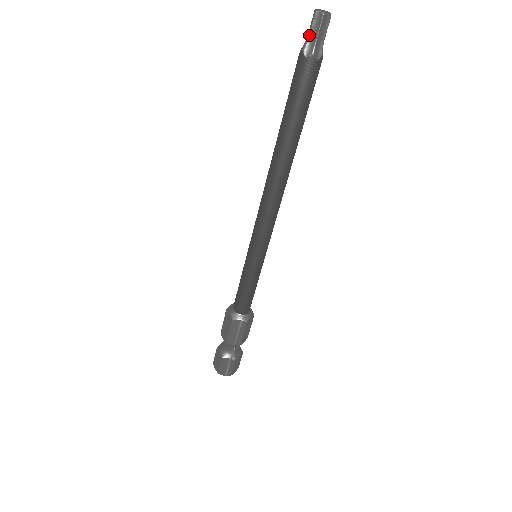
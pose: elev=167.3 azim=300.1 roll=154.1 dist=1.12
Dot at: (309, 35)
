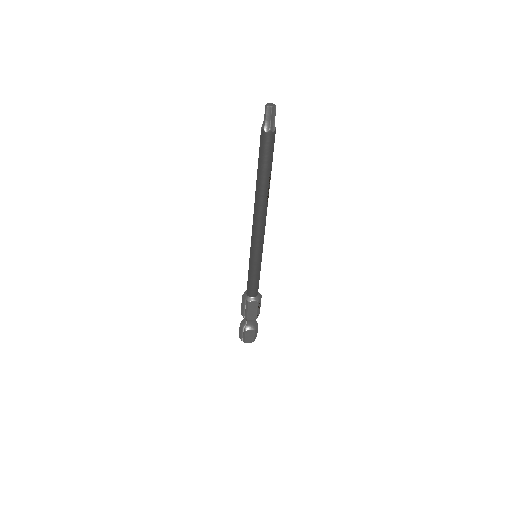
Dot at: (264, 117)
